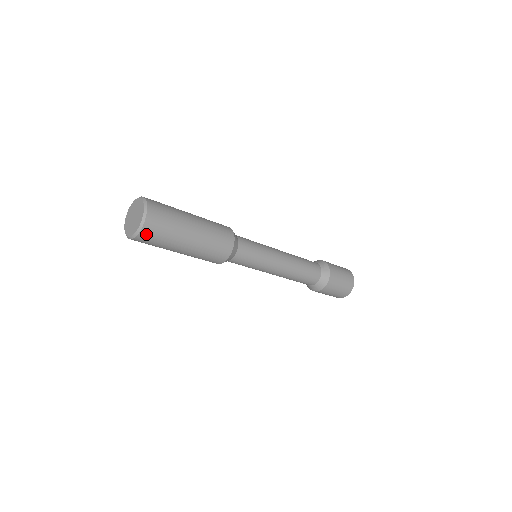
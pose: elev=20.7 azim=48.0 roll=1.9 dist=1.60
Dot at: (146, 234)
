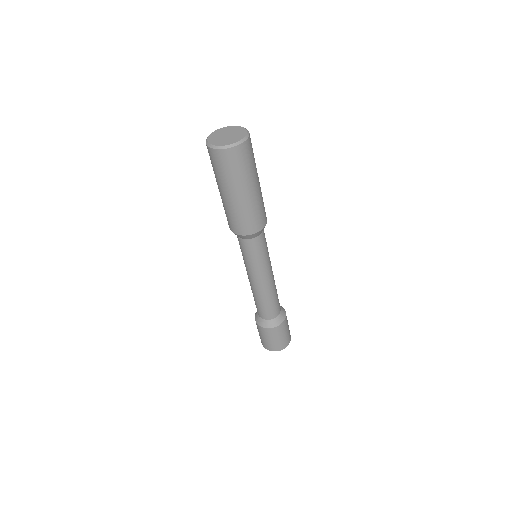
Dot at: (248, 146)
